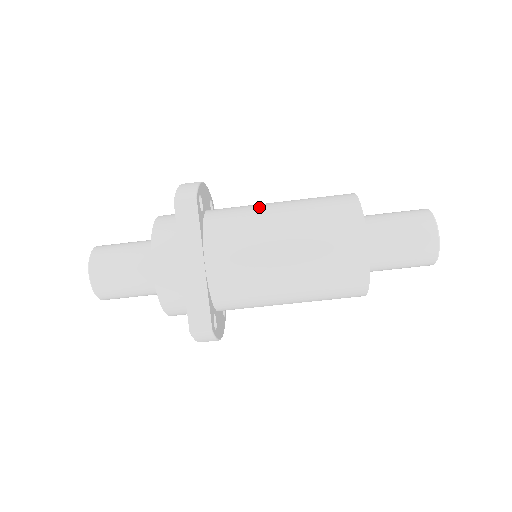
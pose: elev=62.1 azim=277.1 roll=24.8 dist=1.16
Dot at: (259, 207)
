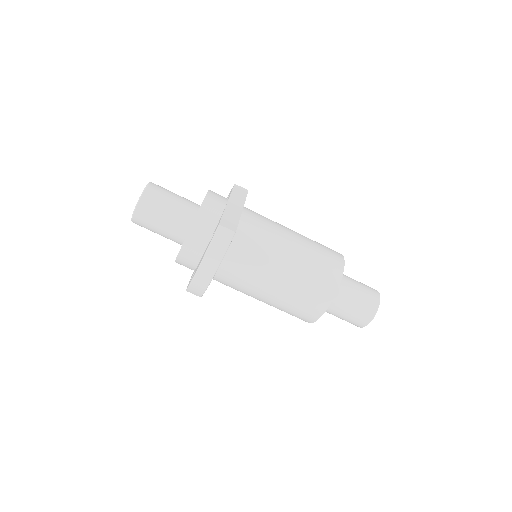
Dot at: occluded
